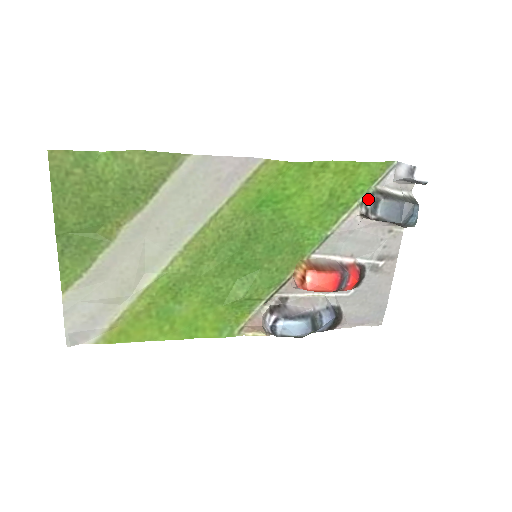
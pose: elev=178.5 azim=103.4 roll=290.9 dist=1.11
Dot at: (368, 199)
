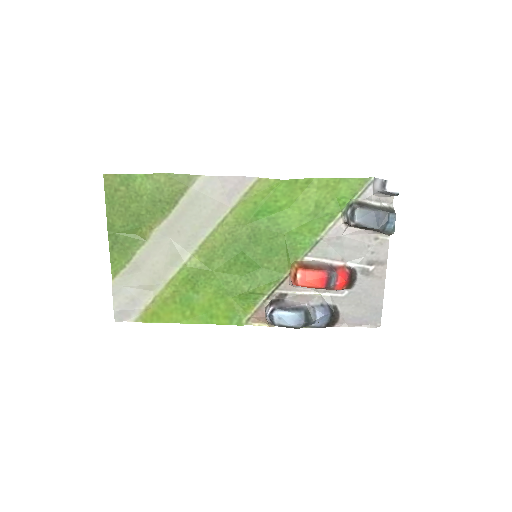
Dot at: (348, 209)
